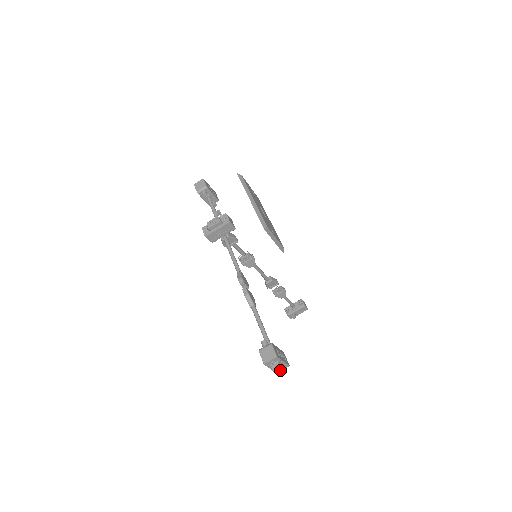
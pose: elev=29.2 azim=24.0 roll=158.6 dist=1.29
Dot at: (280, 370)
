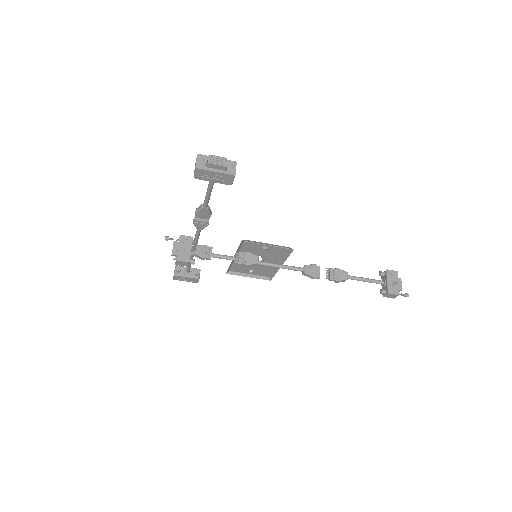
Dot at: (218, 160)
